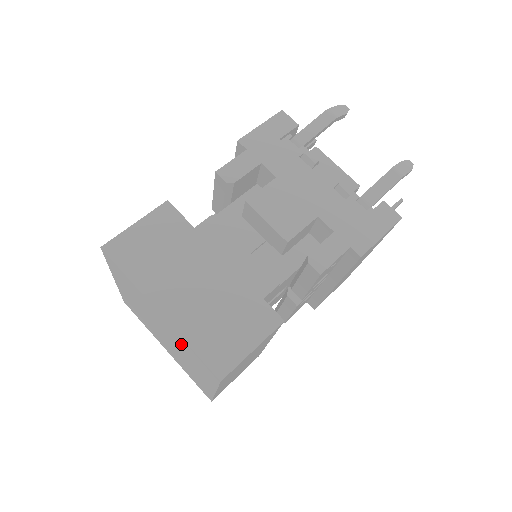
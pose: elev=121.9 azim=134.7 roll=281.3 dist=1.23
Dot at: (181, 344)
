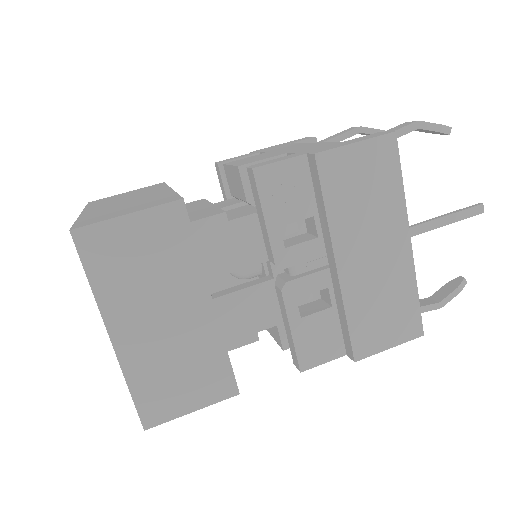
Dot at: occluded
